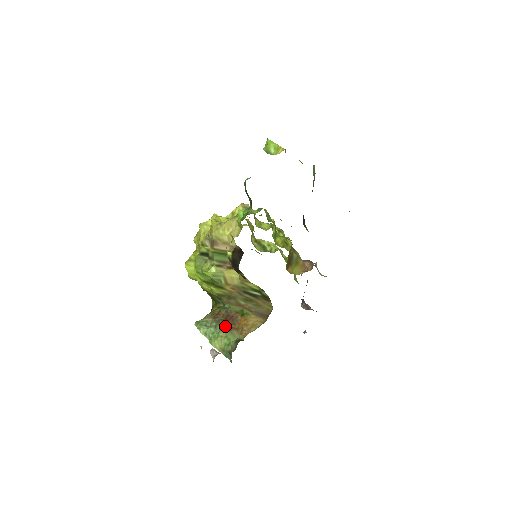
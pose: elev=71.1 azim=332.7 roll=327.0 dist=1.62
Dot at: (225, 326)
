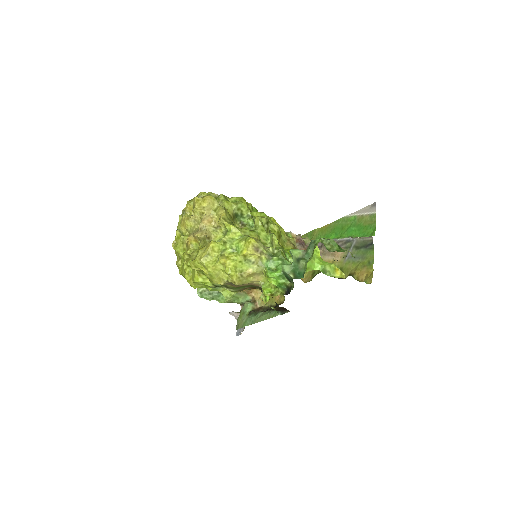
Dot at: occluded
